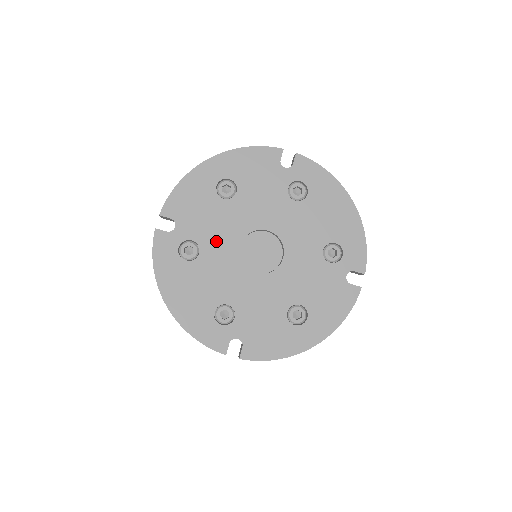
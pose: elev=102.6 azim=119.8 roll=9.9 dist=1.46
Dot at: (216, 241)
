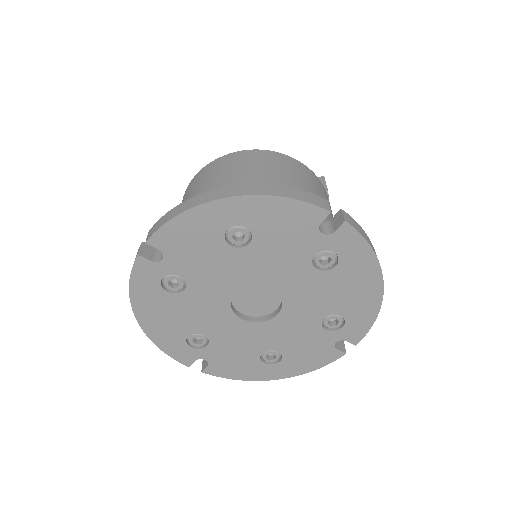
Dot at: (208, 283)
